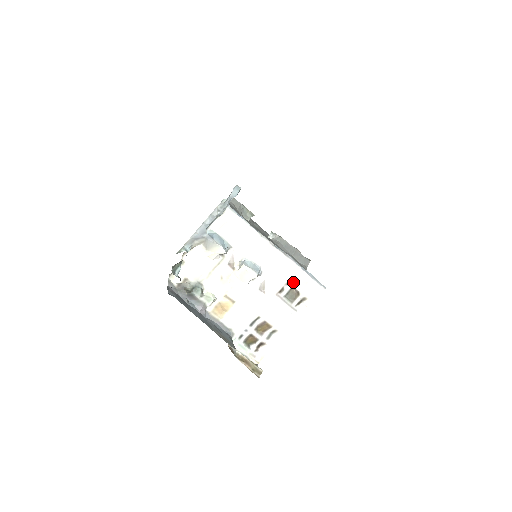
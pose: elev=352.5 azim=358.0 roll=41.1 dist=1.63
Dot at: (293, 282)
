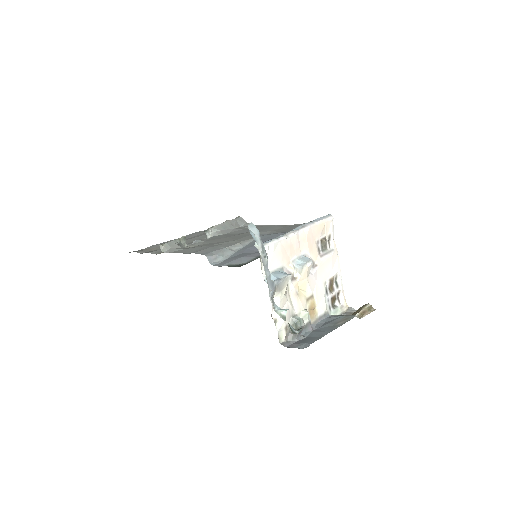
Dot at: (319, 236)
